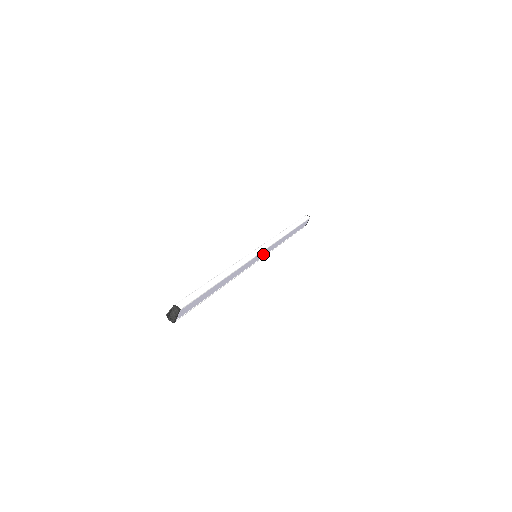
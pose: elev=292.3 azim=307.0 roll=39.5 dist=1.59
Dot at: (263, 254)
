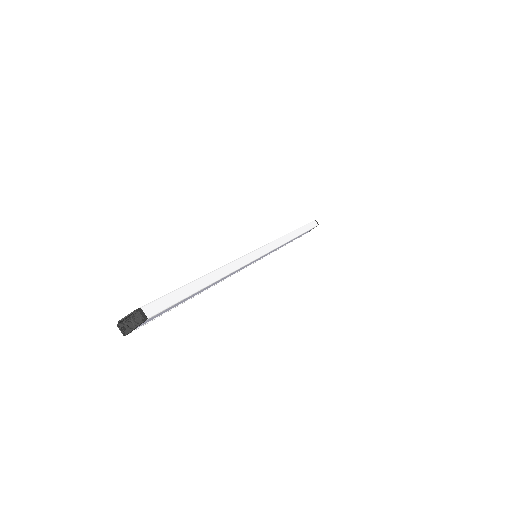
Dot at: (263, 256)
